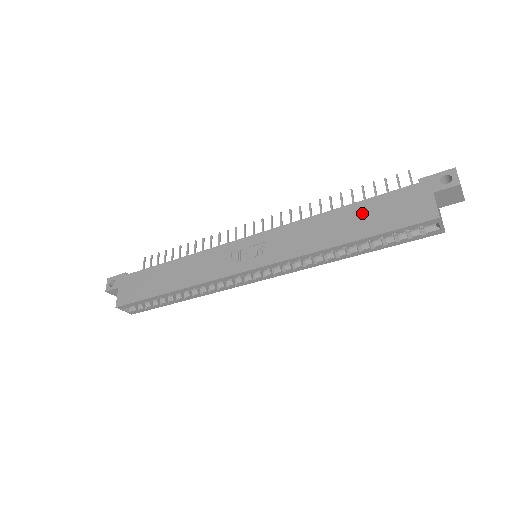
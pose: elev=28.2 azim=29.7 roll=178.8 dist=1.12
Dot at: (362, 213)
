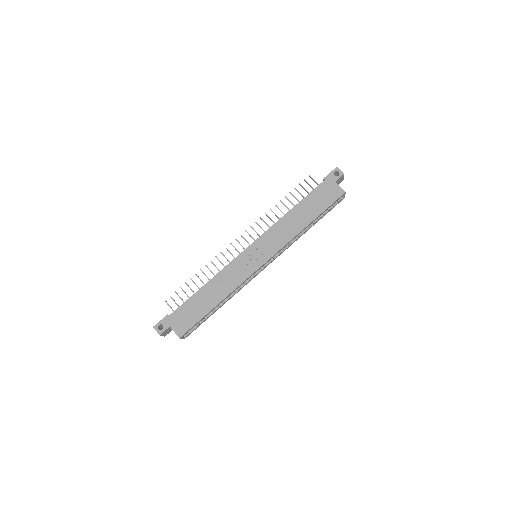
Dot at: (307, 205)
